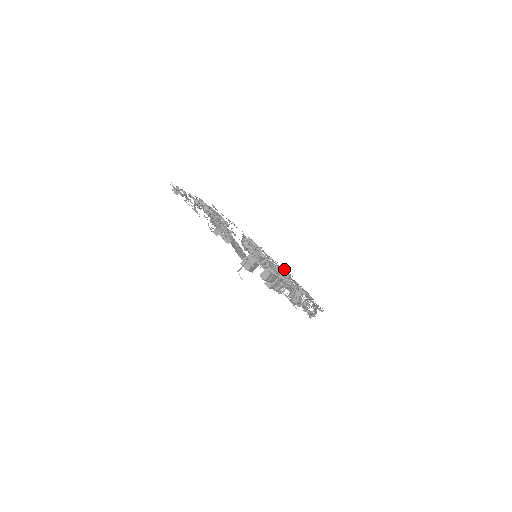
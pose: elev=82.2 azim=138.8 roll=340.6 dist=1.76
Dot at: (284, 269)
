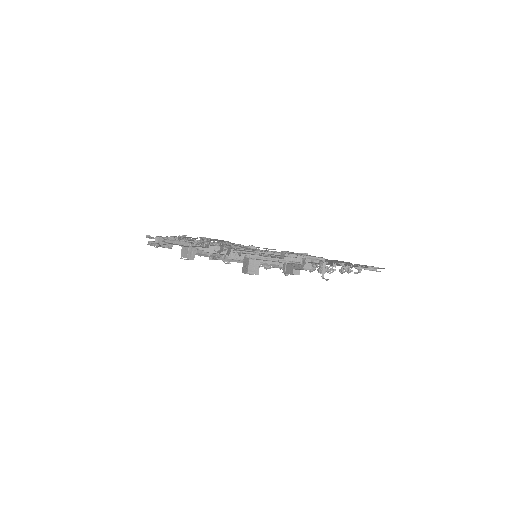
Dot at: occluded
